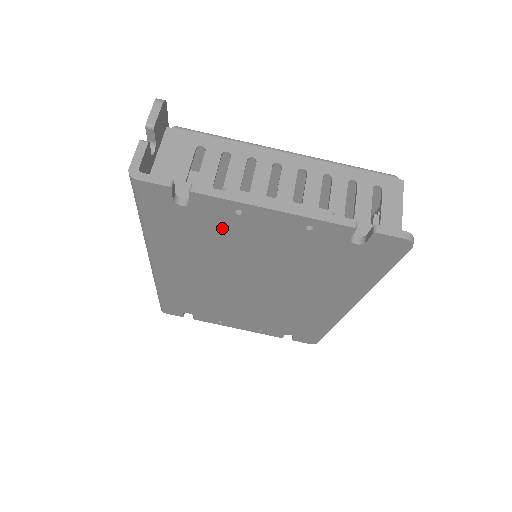
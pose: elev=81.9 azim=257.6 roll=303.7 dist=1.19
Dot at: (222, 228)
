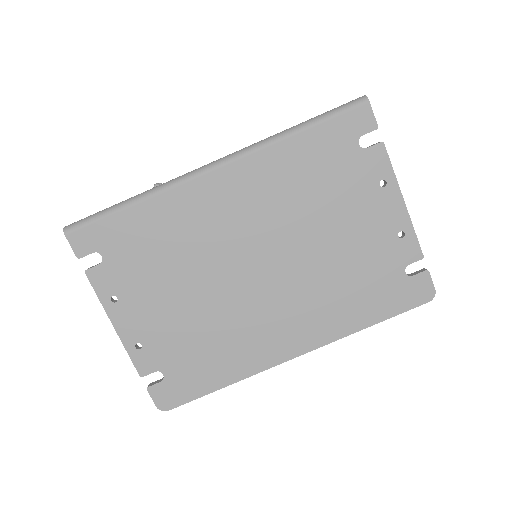
Dot at: (350, 185)
